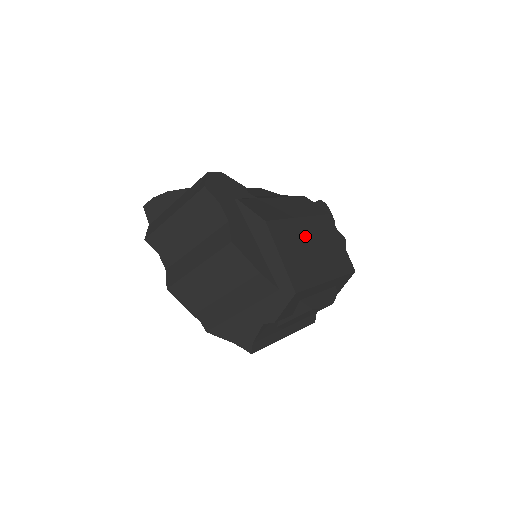
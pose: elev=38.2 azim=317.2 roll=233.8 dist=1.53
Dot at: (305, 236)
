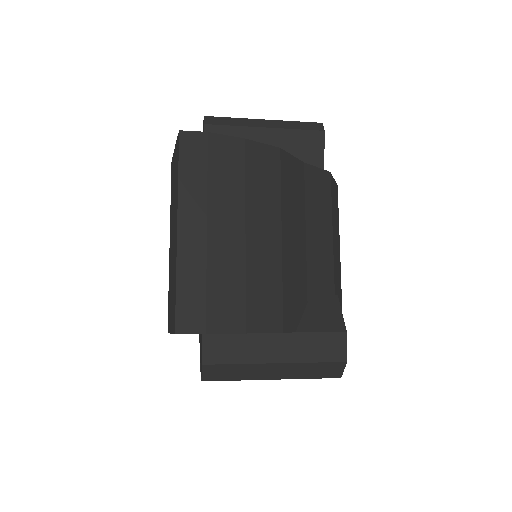
Dot at: occluded
